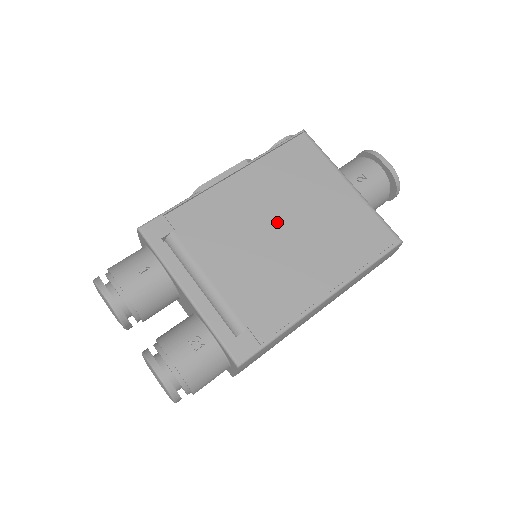
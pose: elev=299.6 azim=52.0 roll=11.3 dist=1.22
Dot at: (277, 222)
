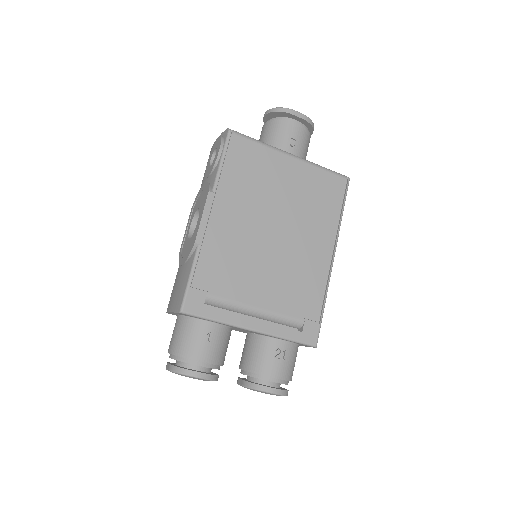
Dot at: (268, 227)
